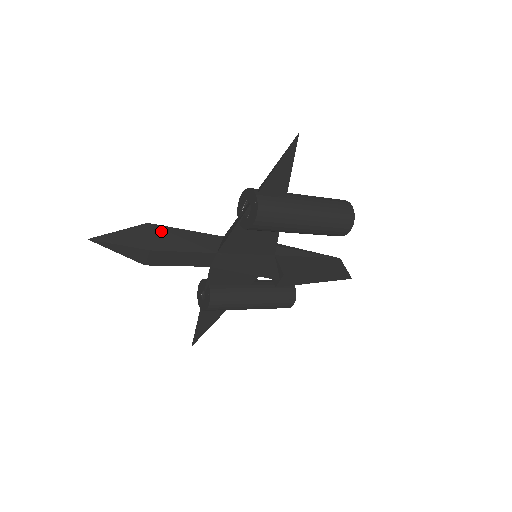
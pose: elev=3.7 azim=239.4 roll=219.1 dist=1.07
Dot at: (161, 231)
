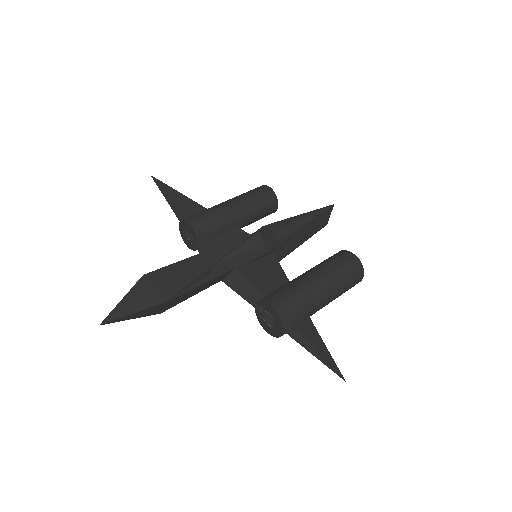
Dot at: (177, 299)
